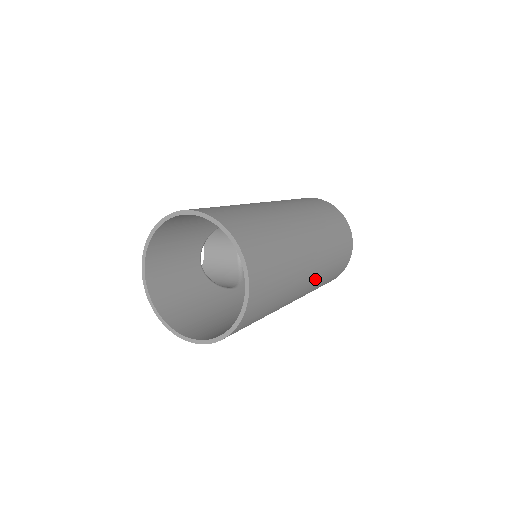
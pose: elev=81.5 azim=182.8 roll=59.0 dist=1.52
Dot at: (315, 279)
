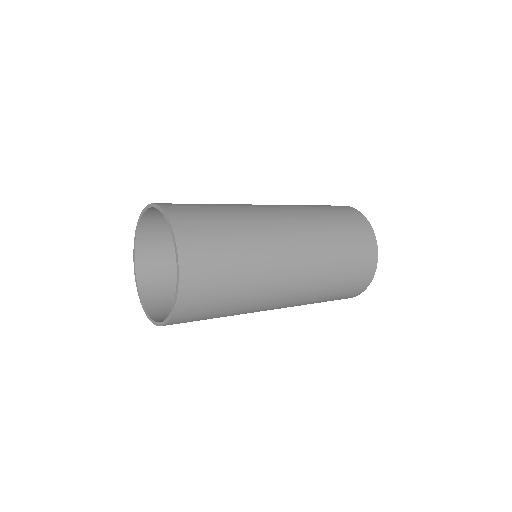
Dot at: (302, 291)
